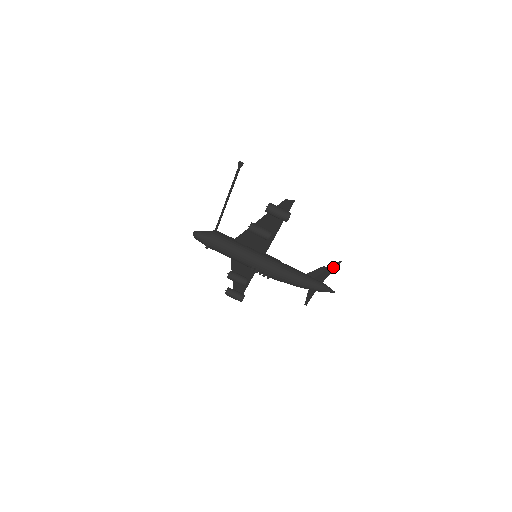
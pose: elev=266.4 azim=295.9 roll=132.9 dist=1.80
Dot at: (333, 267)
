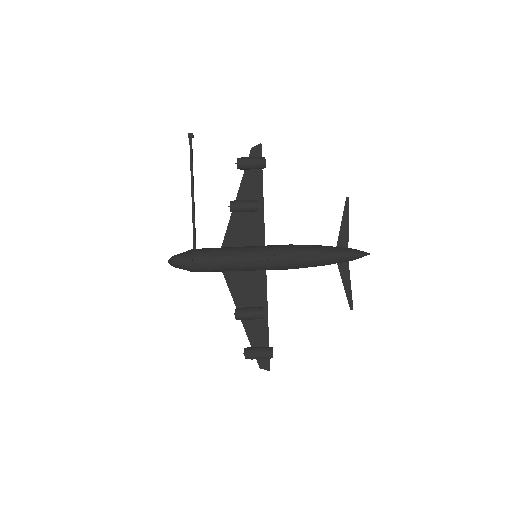
Dot at: (345, 213)
